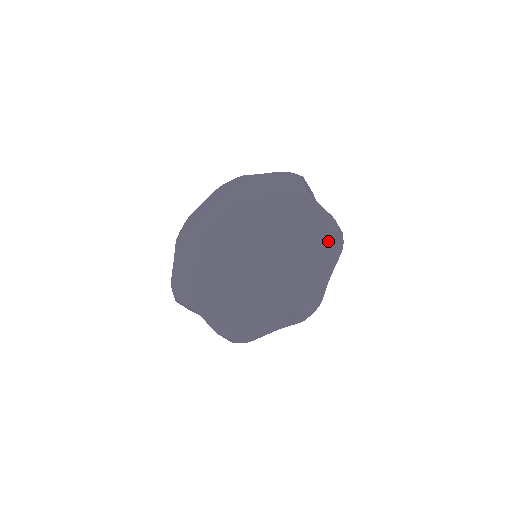
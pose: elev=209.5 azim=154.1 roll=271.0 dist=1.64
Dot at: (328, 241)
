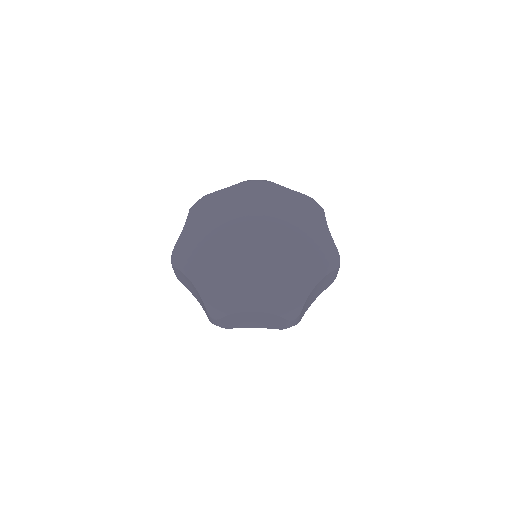
Dot at: occluded
